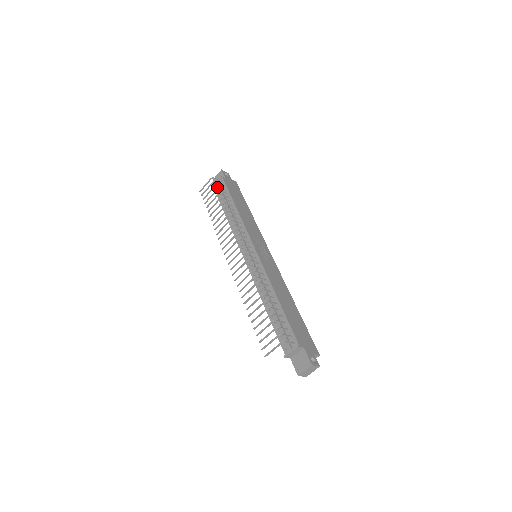
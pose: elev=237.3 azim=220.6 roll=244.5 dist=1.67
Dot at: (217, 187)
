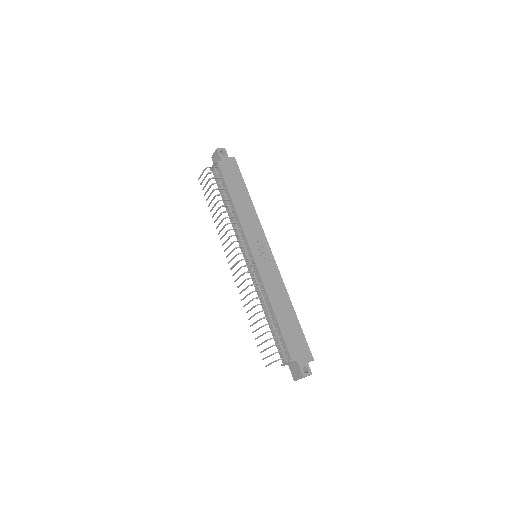
Dot at: occluded
